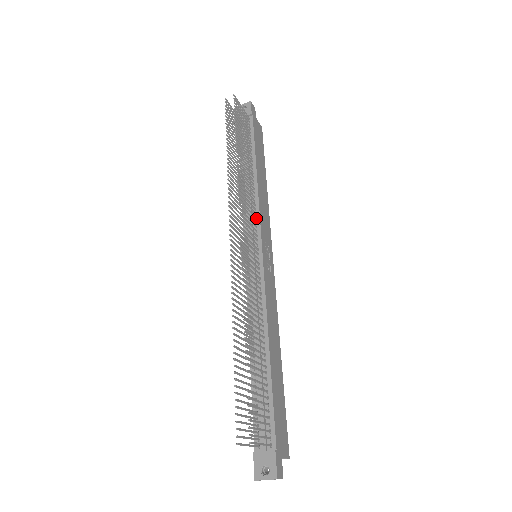
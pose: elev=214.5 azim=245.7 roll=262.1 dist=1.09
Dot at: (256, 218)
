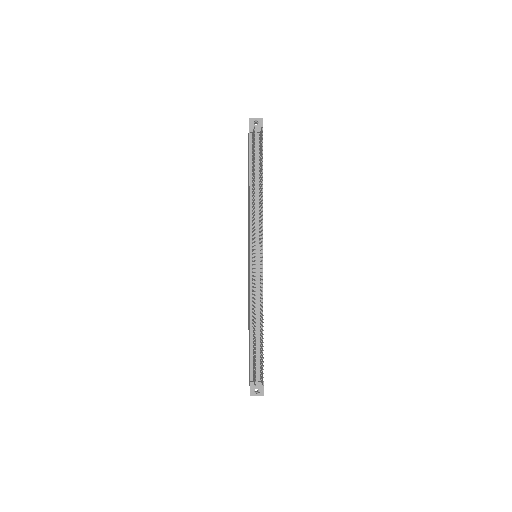
Dot at: (260, 229)
